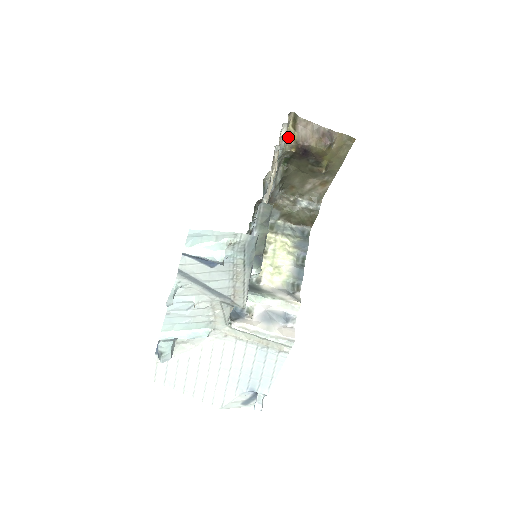
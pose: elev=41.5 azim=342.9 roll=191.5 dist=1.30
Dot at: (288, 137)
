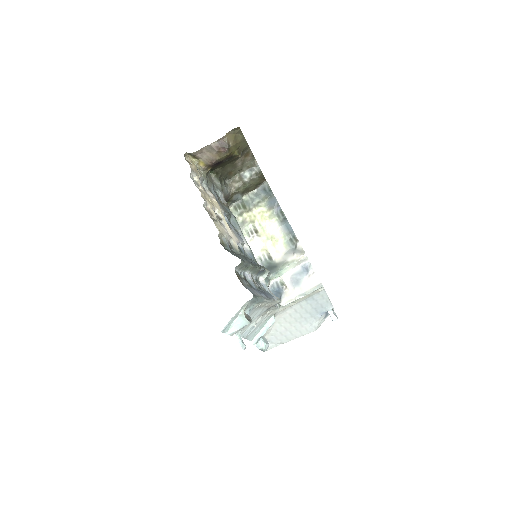
Dot at: (198, 166)
